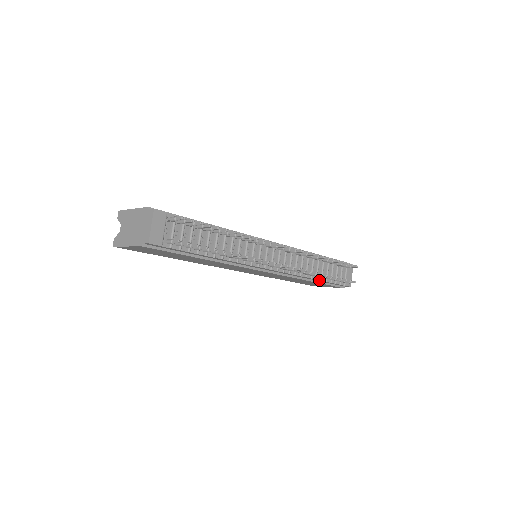
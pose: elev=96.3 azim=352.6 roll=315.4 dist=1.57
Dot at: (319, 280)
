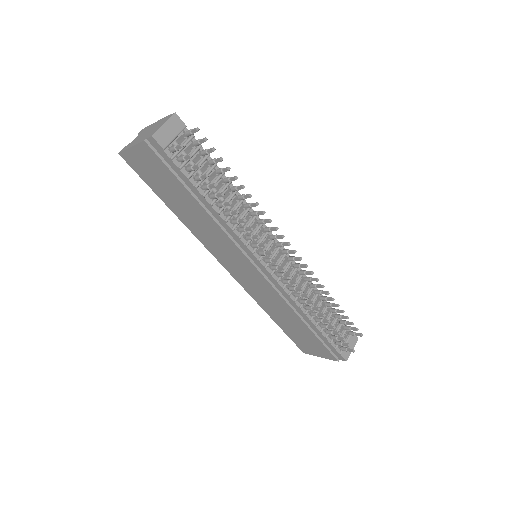
Dot at: (313, 324)
